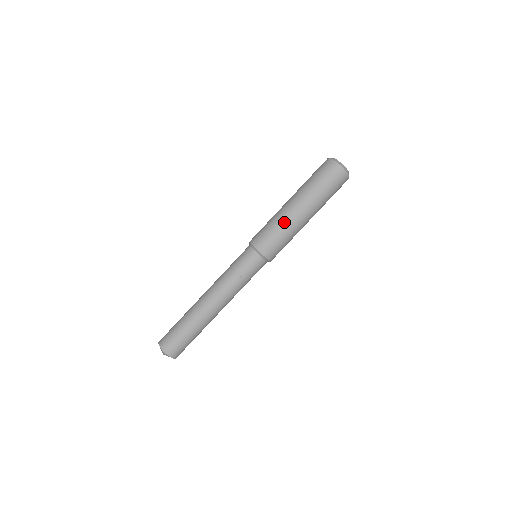
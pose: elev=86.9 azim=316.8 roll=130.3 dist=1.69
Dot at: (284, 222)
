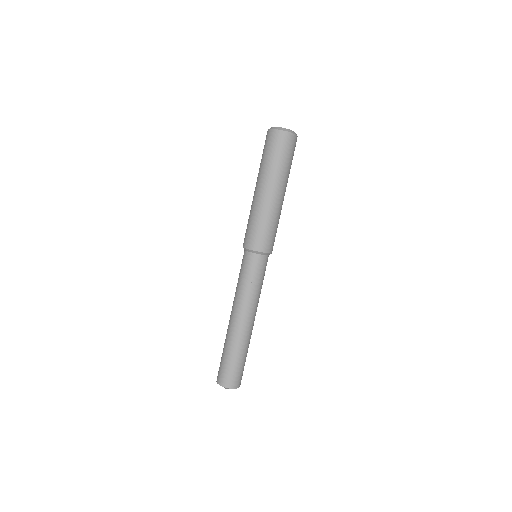
Dot at: (253, 210)
